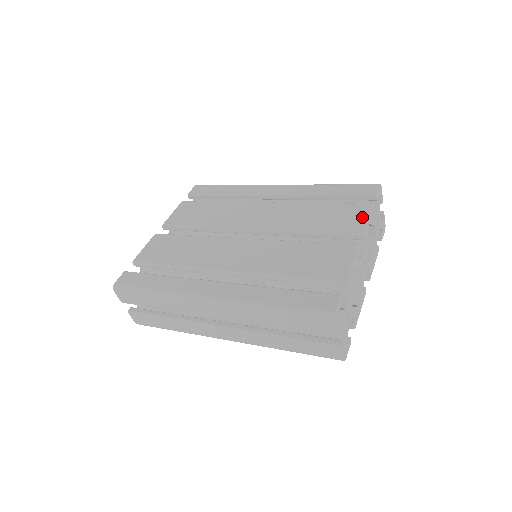
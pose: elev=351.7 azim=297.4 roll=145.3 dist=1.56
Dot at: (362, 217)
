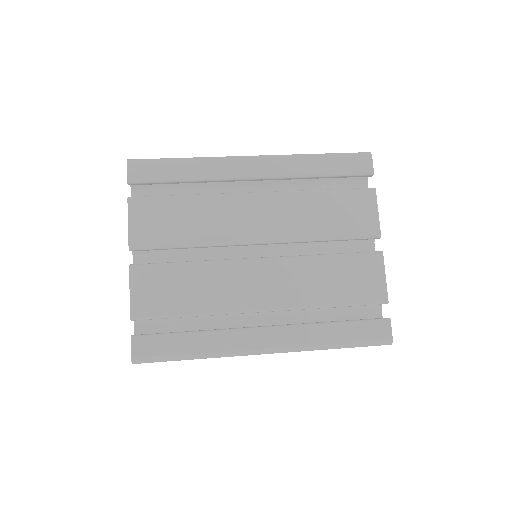
Dot at: (372, 211)
